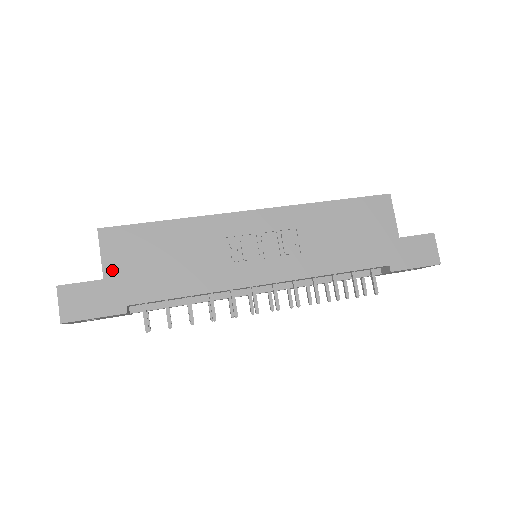
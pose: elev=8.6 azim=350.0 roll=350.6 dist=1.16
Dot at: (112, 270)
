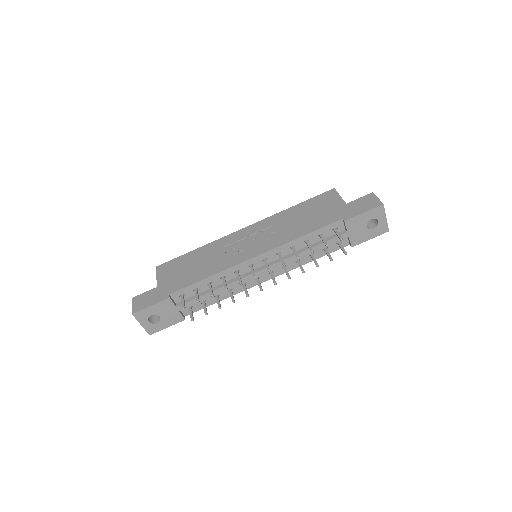
Dot at: (162, 281)
